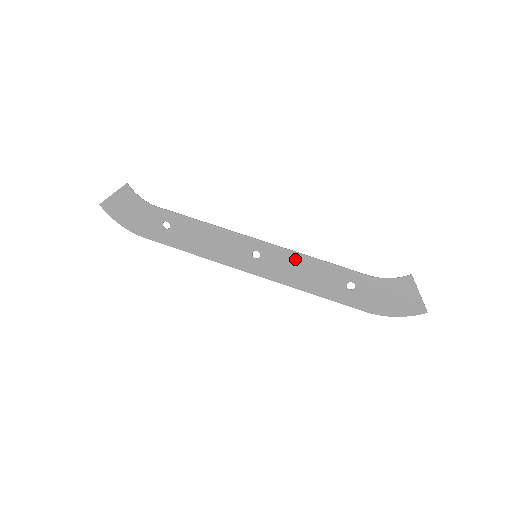
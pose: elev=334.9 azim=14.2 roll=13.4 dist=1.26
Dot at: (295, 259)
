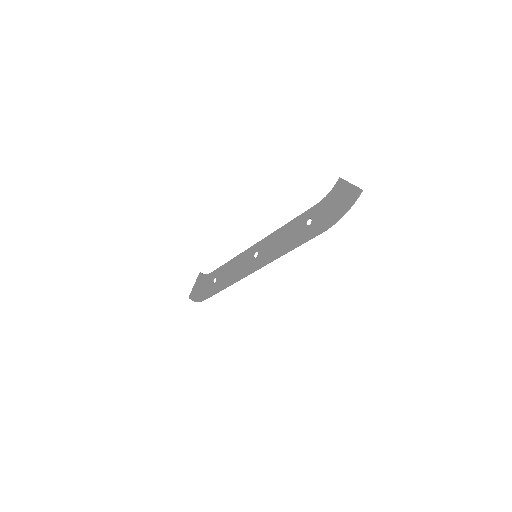
Dot at: (275, 237)
